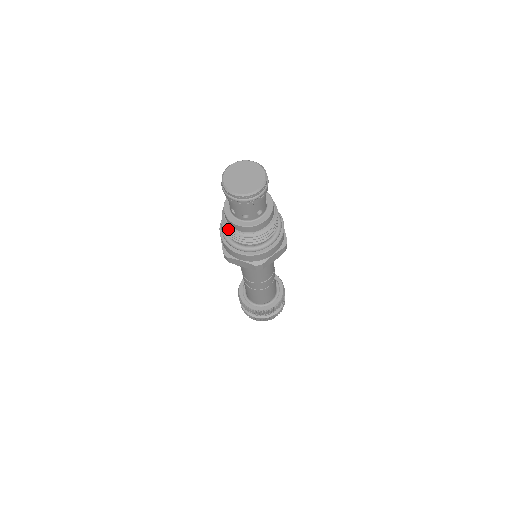
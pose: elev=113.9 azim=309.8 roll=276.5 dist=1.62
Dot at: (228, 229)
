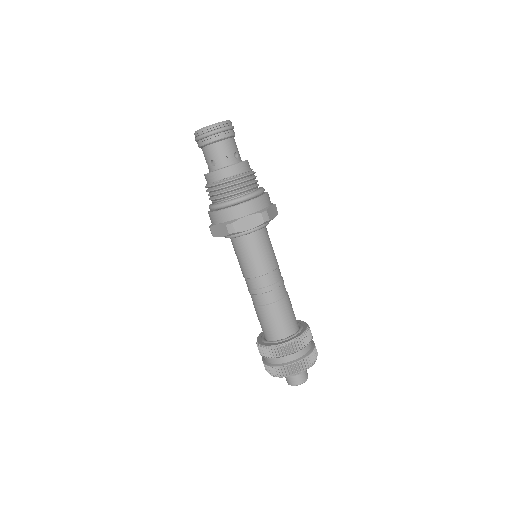
Dot at: (205, 187)
